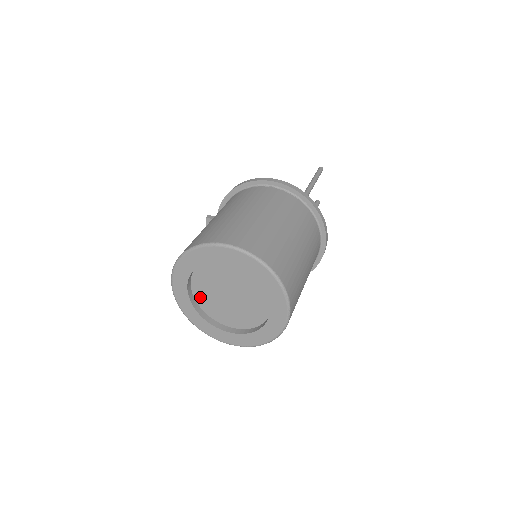
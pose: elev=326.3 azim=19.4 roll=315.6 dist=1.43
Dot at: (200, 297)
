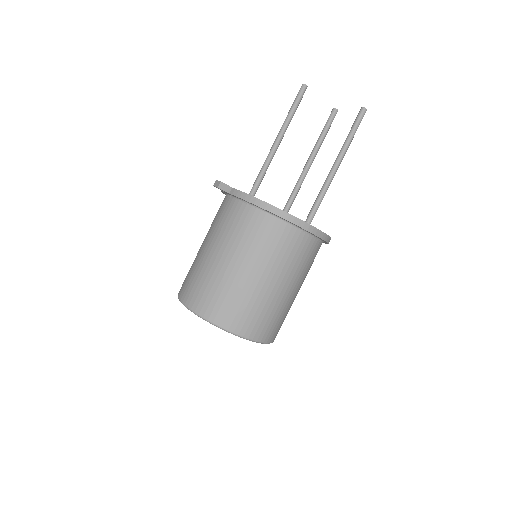
Dot at: occluded
